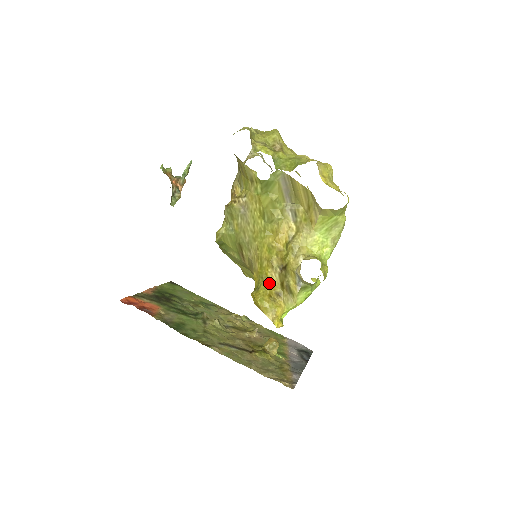
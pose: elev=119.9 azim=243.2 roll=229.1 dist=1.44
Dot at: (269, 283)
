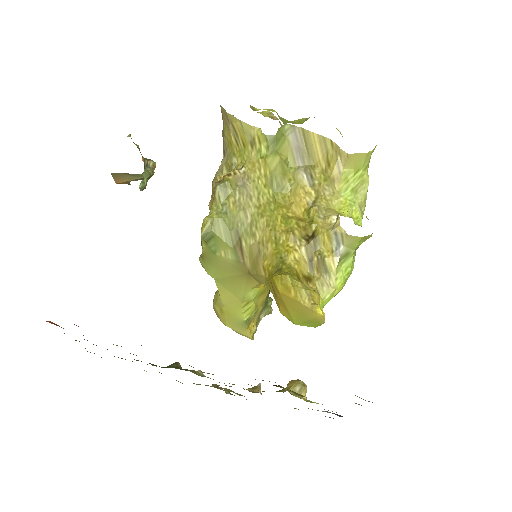
Dot at: (293, 262)
